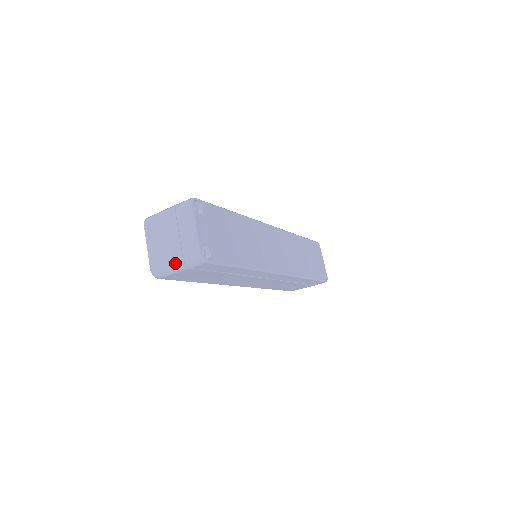
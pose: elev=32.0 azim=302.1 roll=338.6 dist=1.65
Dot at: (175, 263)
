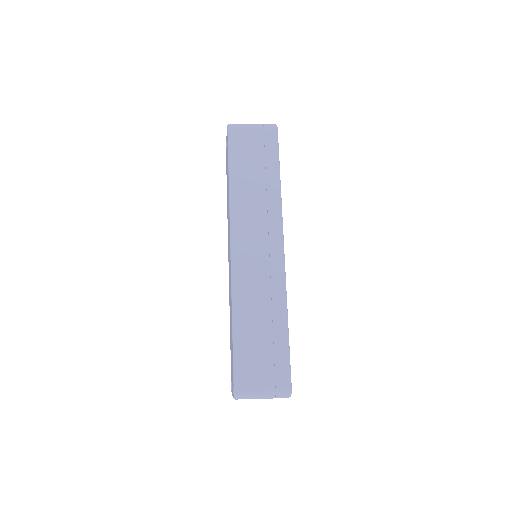
Dot at: occluded
